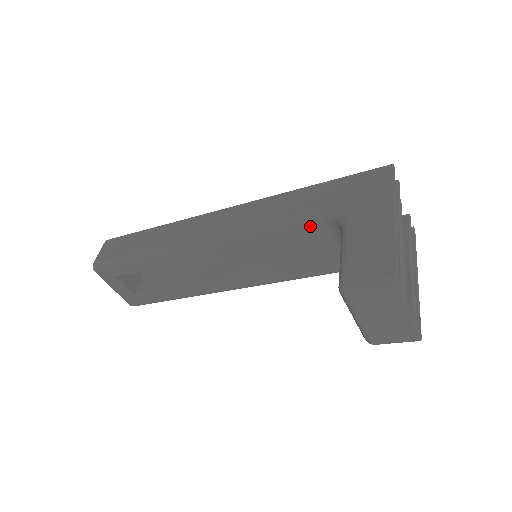
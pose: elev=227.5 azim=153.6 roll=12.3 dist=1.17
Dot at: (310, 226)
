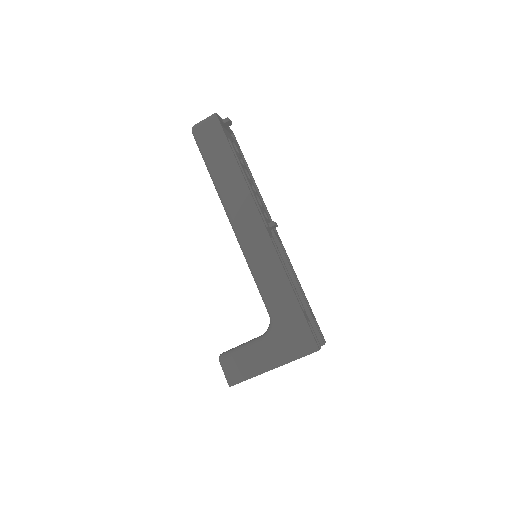
Dot at: occluded
